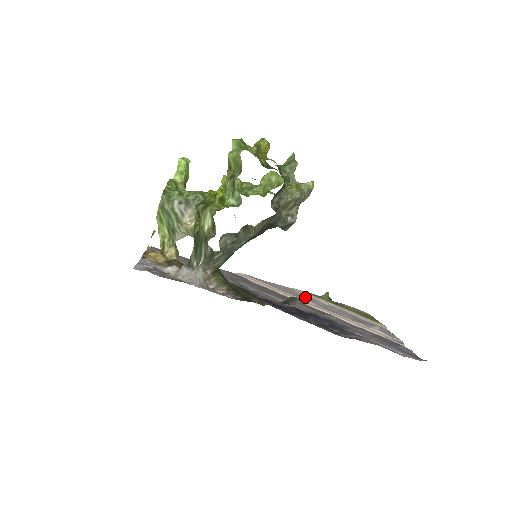
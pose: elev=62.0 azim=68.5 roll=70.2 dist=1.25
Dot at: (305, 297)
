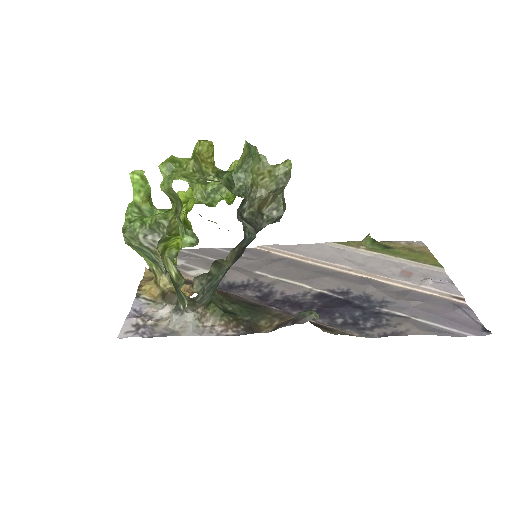
Dot at: (339, 257)
